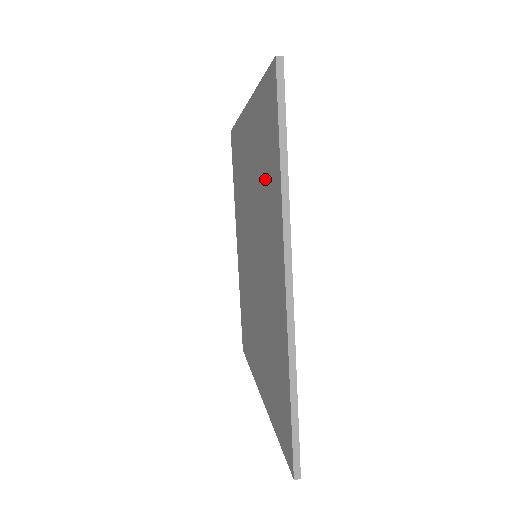
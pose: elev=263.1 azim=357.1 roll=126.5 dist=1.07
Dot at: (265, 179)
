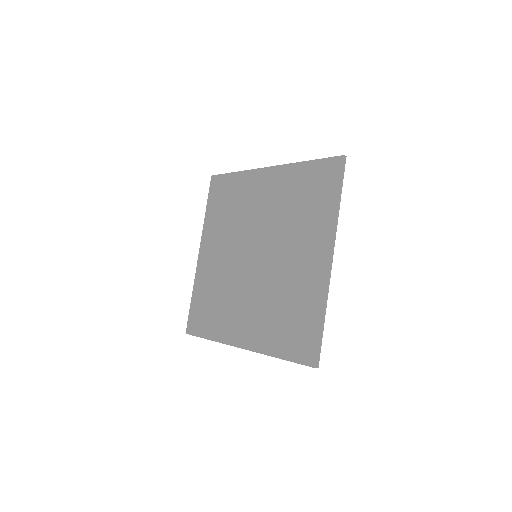
Dot at: (305, 209)
